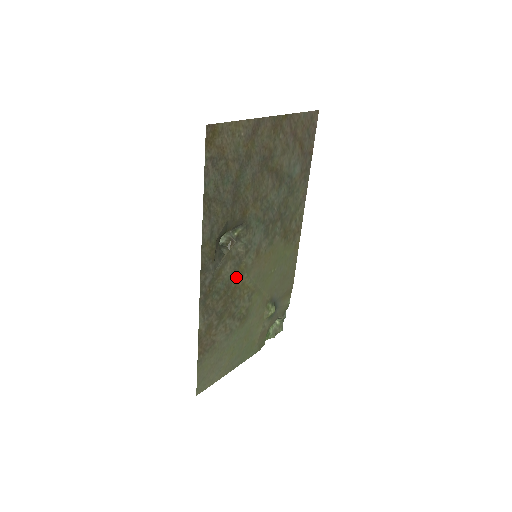
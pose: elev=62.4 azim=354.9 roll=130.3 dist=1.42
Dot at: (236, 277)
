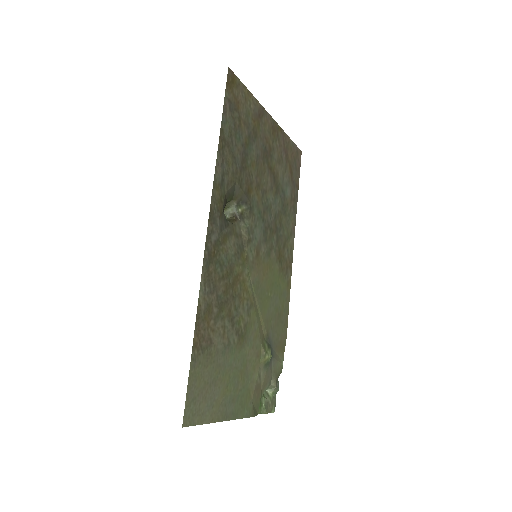
Dot at: (238, 264)
